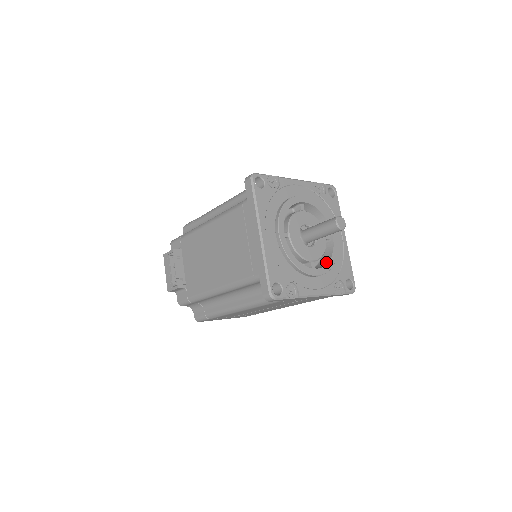
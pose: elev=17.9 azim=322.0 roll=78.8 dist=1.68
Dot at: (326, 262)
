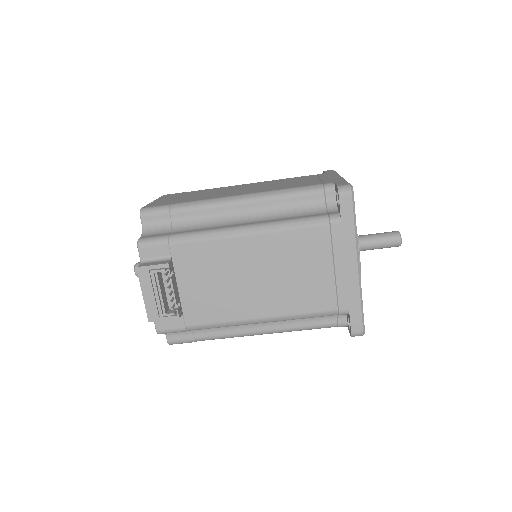
Dot at: occluded
